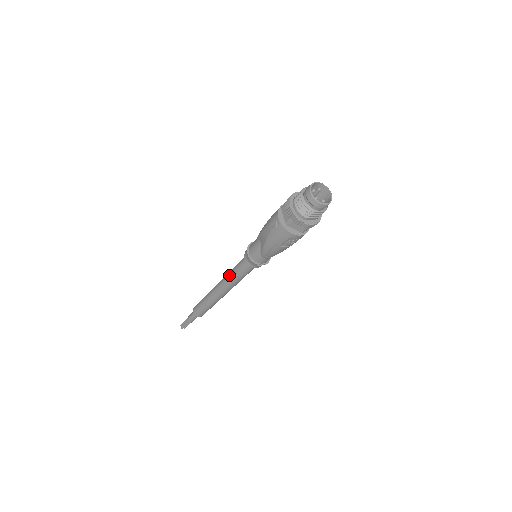
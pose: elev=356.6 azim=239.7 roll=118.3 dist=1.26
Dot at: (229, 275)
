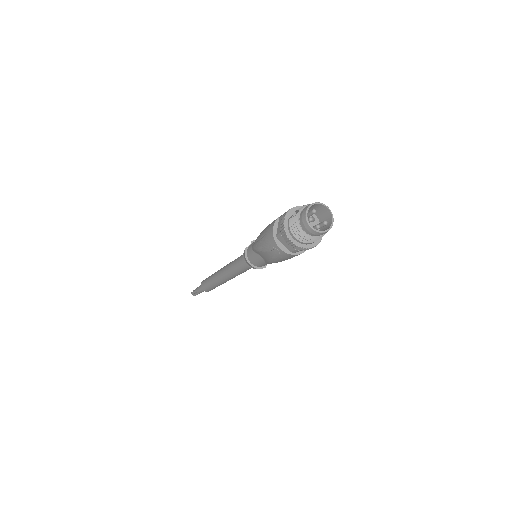
Dot at: (232, 272)
